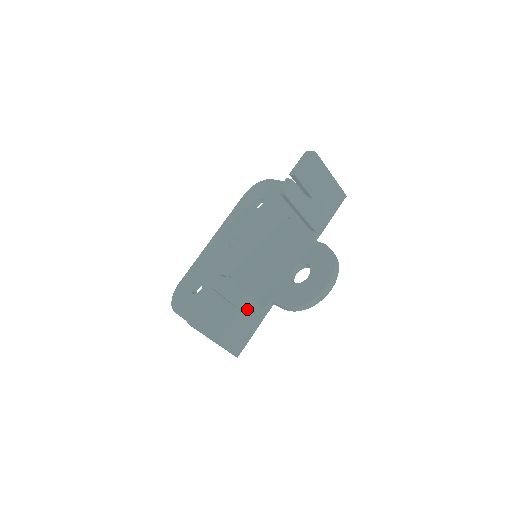
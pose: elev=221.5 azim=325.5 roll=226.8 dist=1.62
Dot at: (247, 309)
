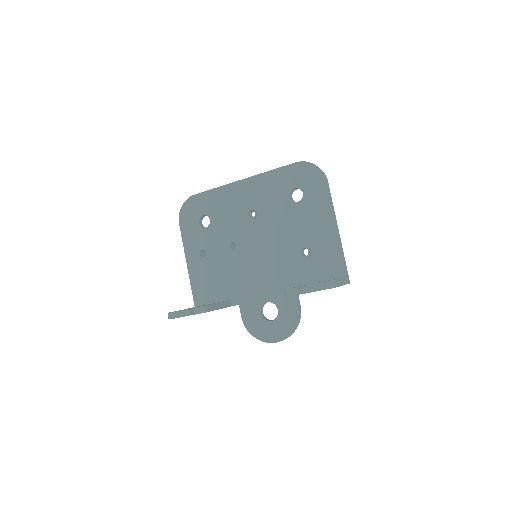
Dot at: occluded
